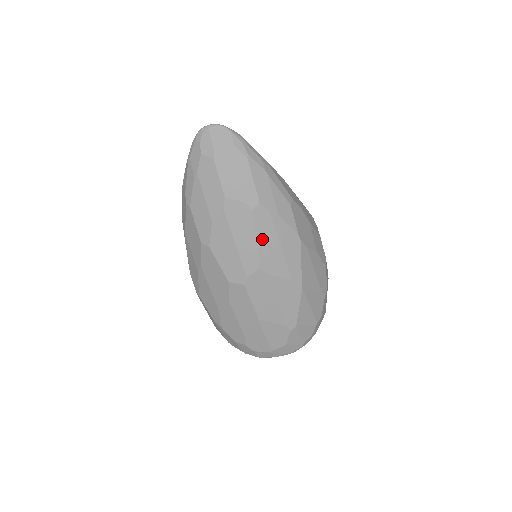
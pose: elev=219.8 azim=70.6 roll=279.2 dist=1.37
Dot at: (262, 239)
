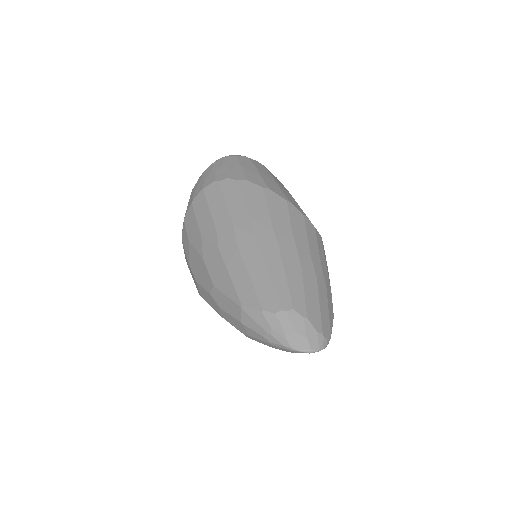
Dot at: occluded
